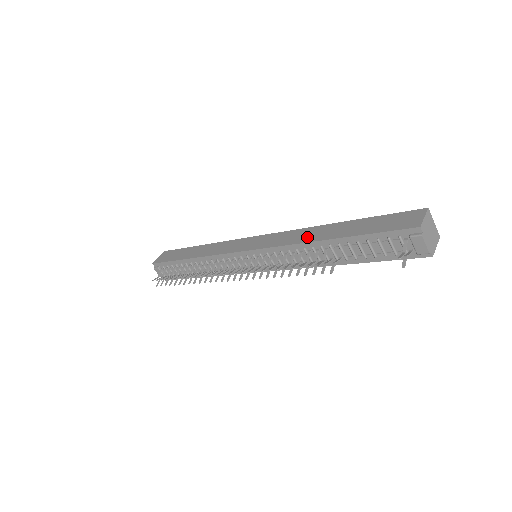
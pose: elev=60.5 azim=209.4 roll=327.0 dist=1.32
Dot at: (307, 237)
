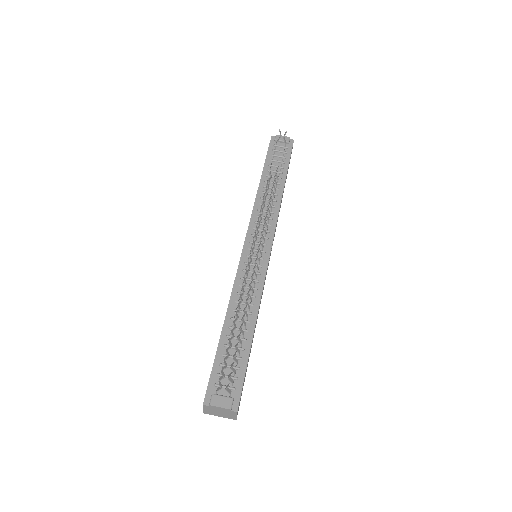
Dot at: occluded
